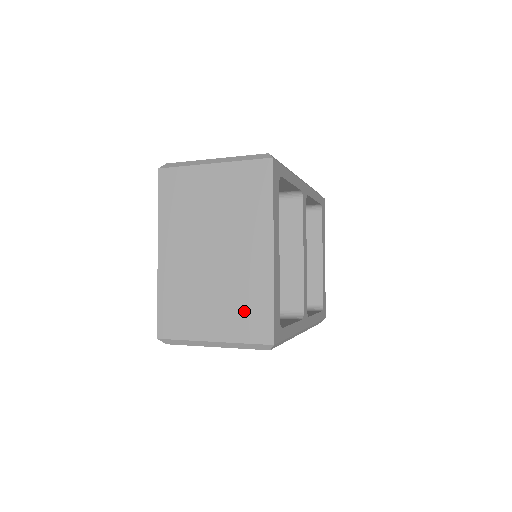
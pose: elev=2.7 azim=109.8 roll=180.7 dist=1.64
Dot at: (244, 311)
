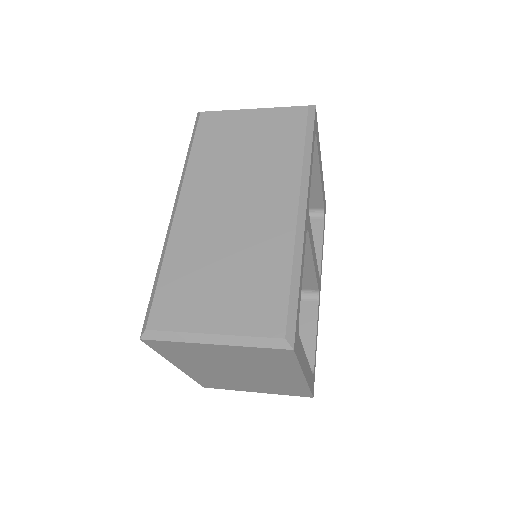
Dot at: (282, 389)
